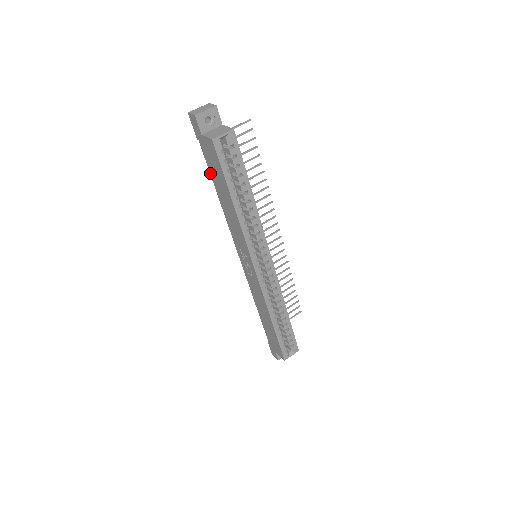
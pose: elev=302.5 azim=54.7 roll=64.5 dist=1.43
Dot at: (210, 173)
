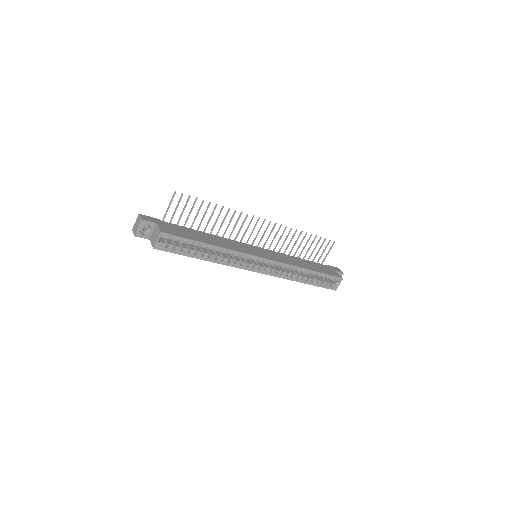
Dot at: occluded
